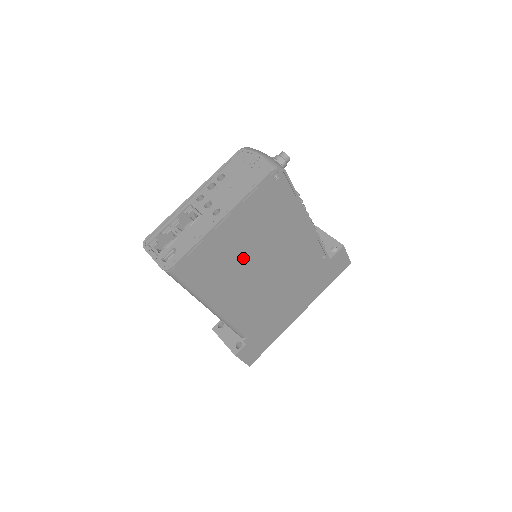
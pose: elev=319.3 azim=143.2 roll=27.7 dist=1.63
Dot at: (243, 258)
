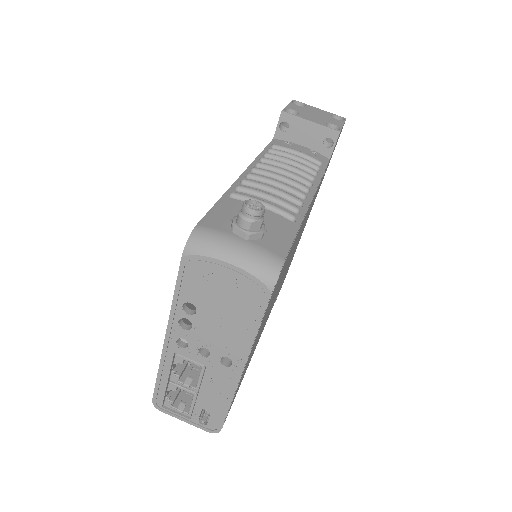
Dot at: occluded
